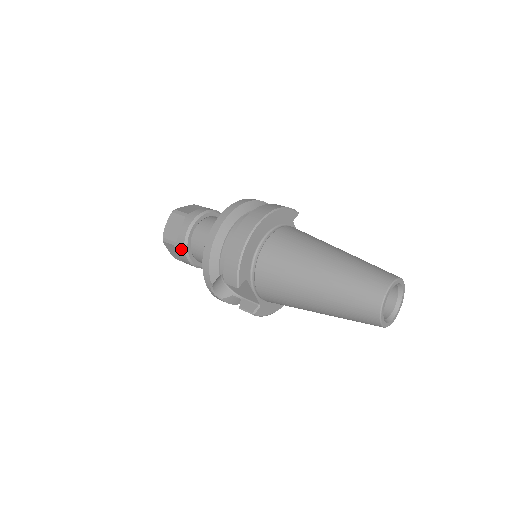
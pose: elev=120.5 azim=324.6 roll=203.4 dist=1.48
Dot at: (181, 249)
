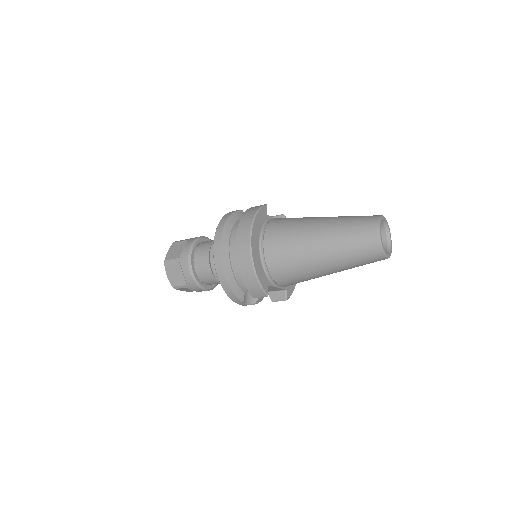
Dot at: (195, 287)
